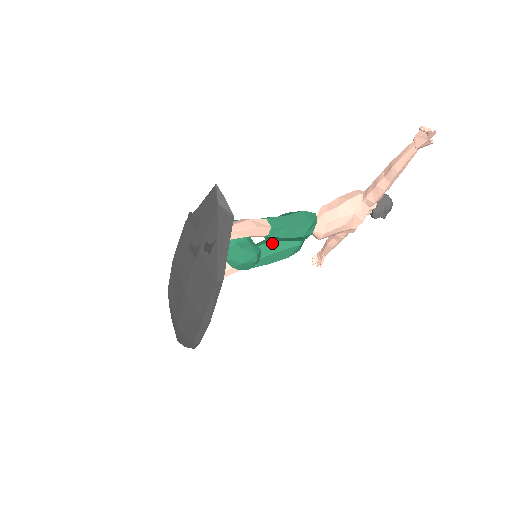
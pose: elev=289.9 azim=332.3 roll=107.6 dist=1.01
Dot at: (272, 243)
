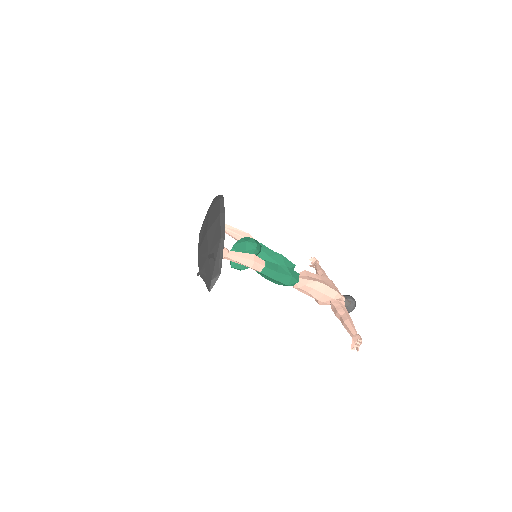
Dot at: (271, 260)
